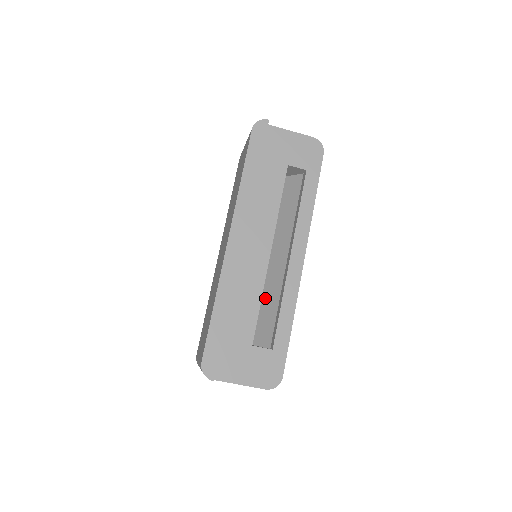
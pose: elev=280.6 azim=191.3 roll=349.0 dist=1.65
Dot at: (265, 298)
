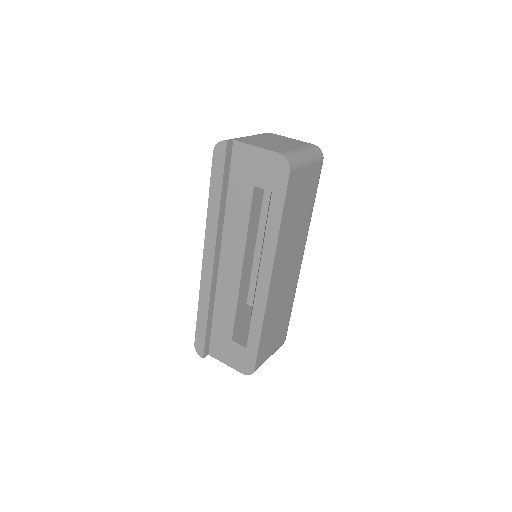
Dot at: occluded
